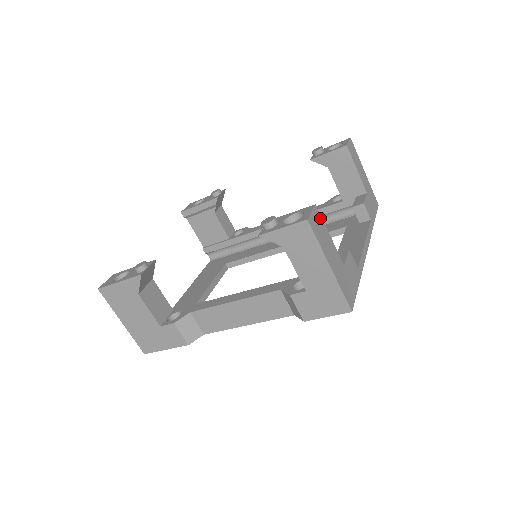
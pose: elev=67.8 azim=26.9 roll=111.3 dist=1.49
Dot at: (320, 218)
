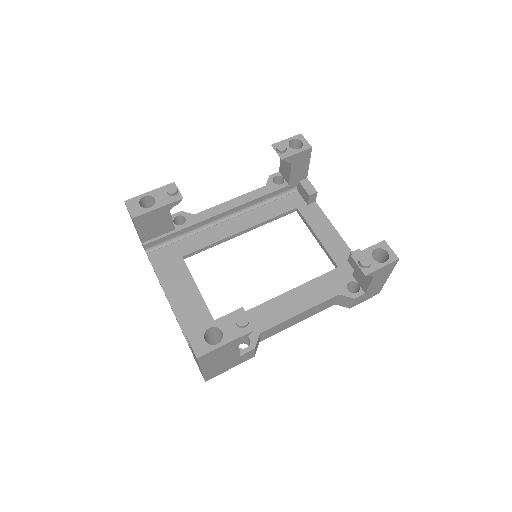
Dot at: occluded
